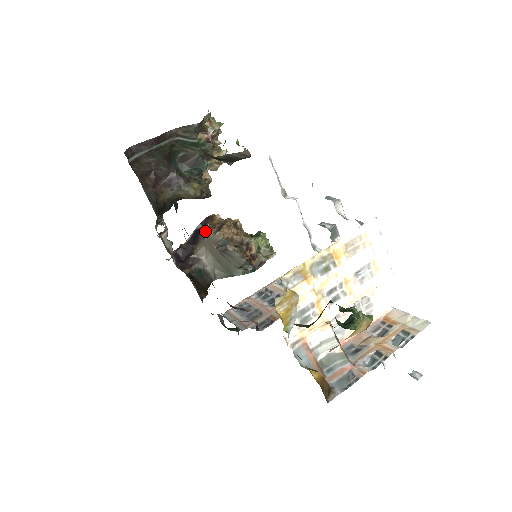
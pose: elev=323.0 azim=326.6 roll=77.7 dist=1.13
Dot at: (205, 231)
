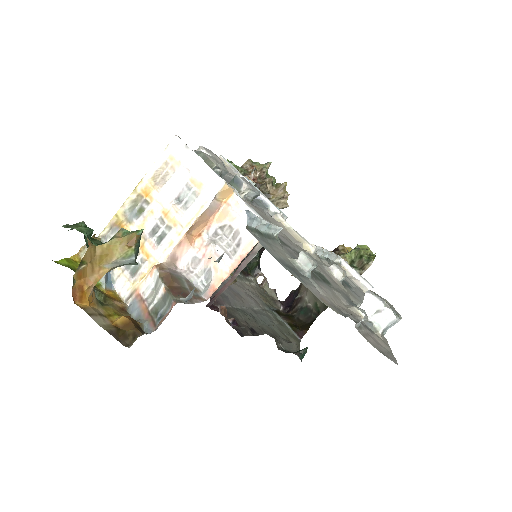
Dot at: occluded
